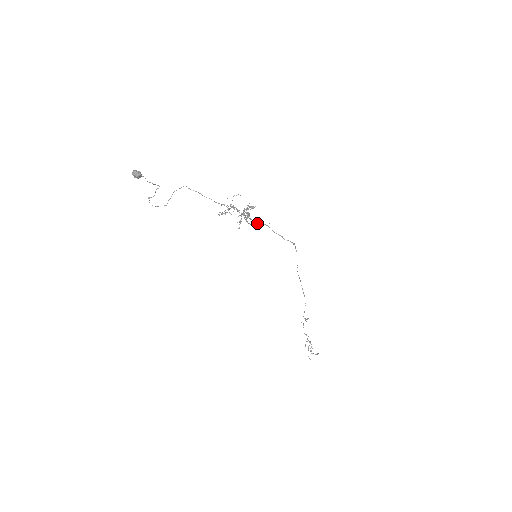
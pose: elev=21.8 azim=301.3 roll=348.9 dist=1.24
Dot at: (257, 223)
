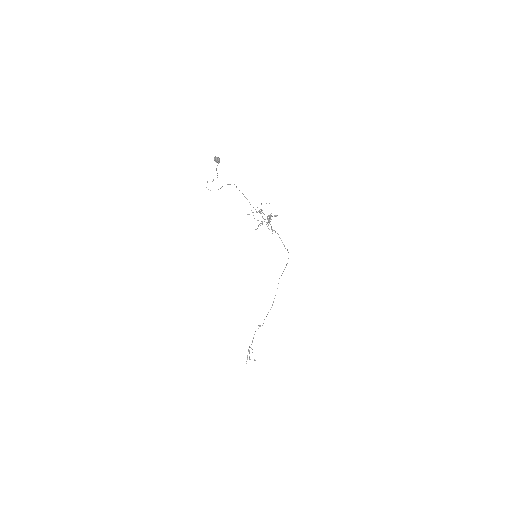
Dot at: (272, 229)
